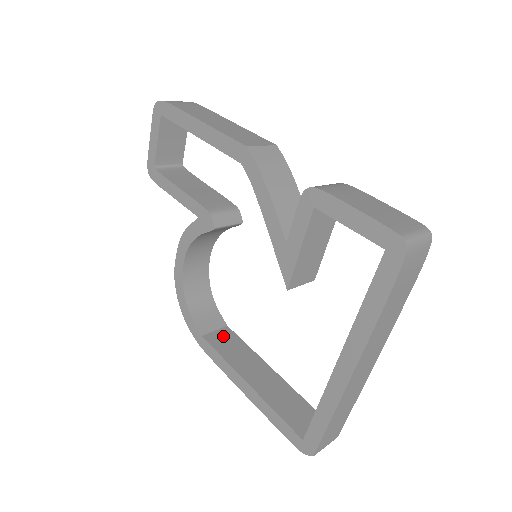
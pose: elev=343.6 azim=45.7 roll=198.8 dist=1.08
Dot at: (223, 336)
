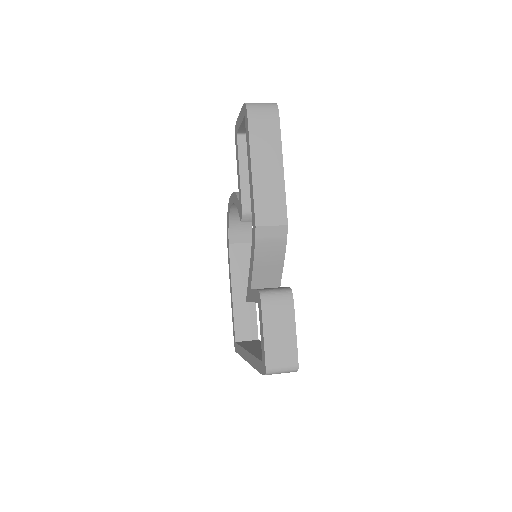
Dot at: (242, 250)
